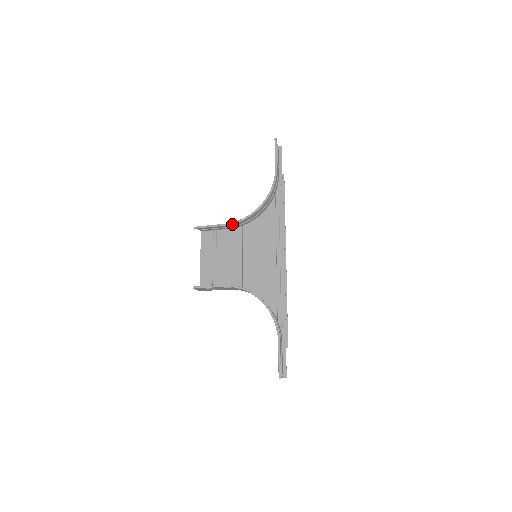
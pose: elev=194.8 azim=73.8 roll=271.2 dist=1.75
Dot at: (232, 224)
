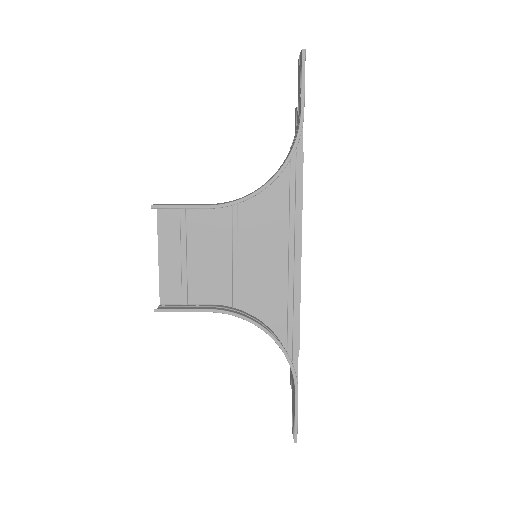
Dot at: (221, 207)
